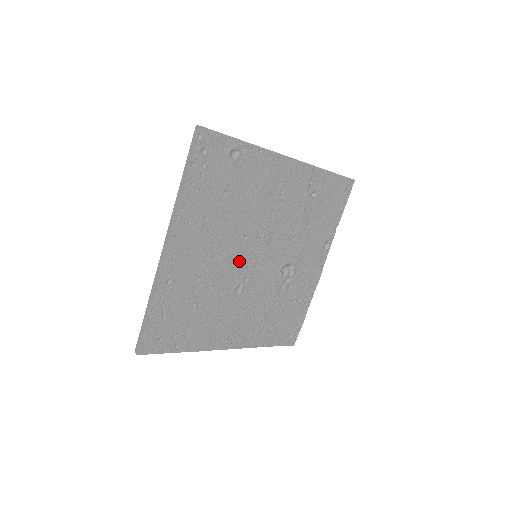
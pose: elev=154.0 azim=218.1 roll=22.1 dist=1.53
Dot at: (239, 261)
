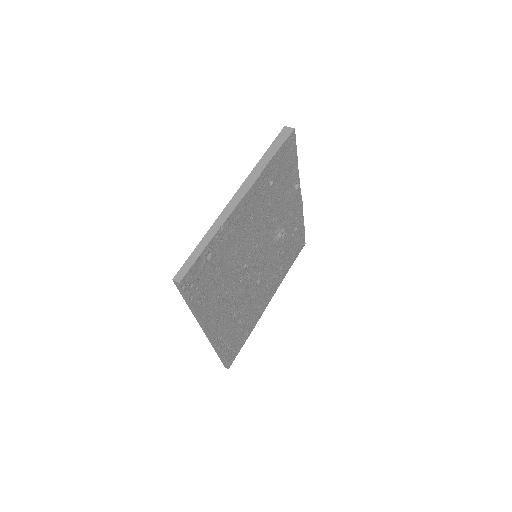
Dot at: (249, 275)
